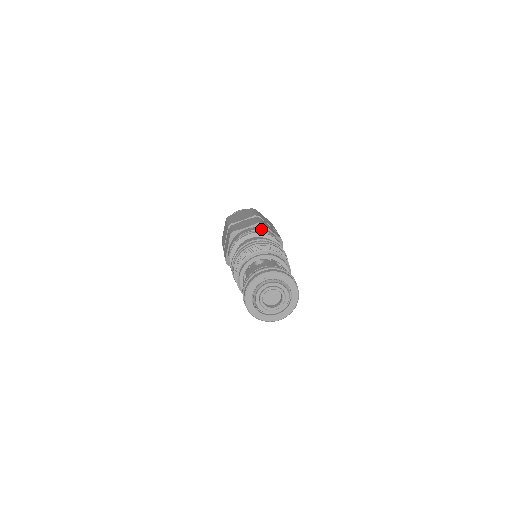
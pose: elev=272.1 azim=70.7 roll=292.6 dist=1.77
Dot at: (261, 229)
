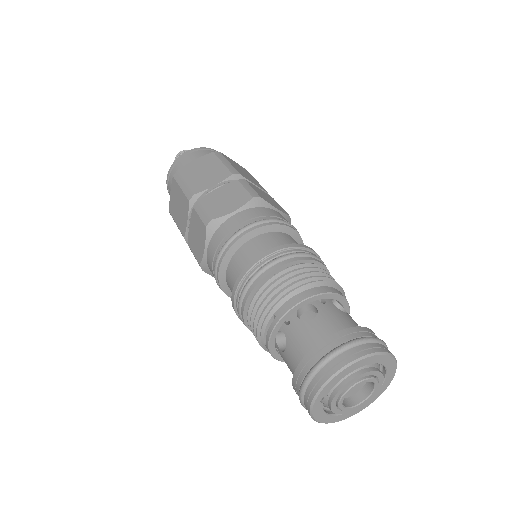
Dot at: (220, 236)
